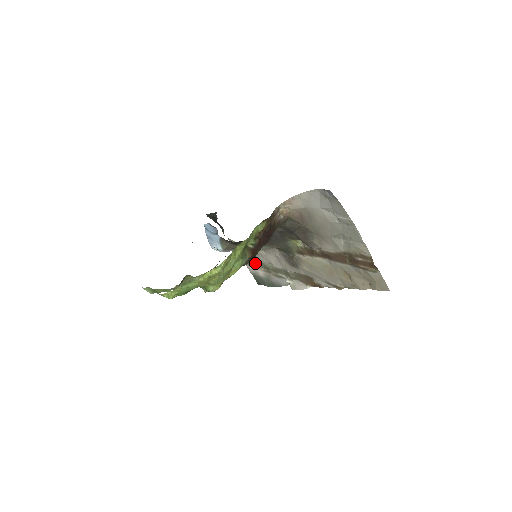
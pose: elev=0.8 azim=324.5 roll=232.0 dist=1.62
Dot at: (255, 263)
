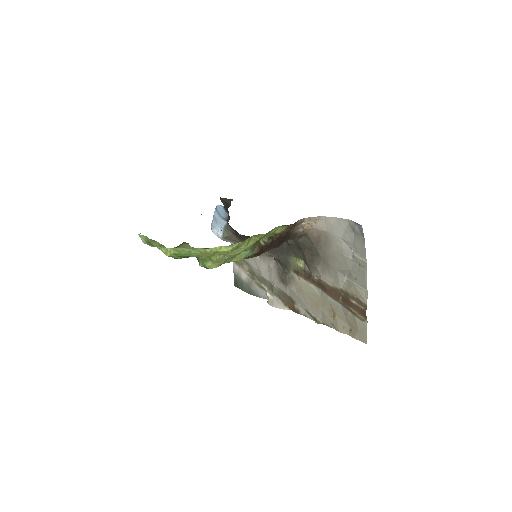
Dot at: (243, 264)
